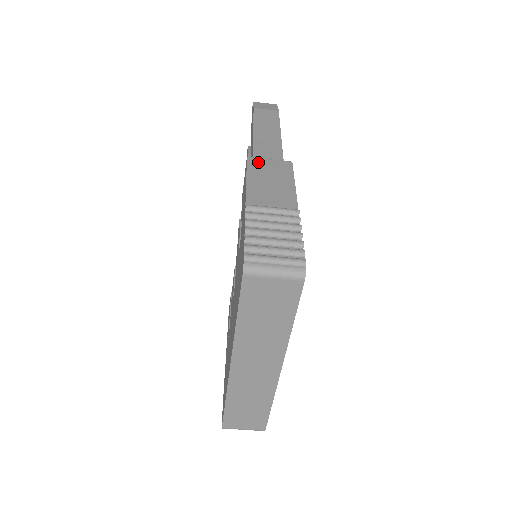
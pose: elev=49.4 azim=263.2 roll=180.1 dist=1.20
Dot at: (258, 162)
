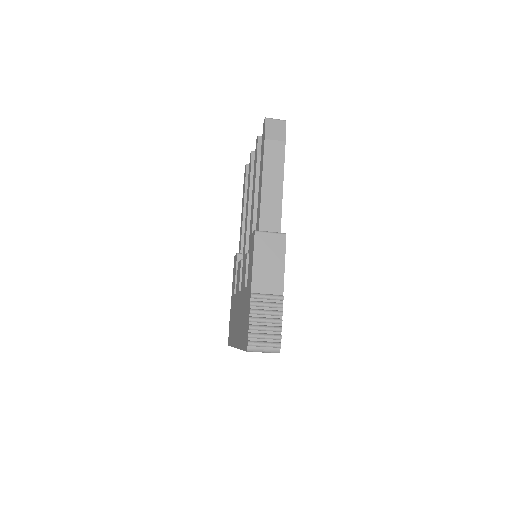
Dot at: (262, 238)
